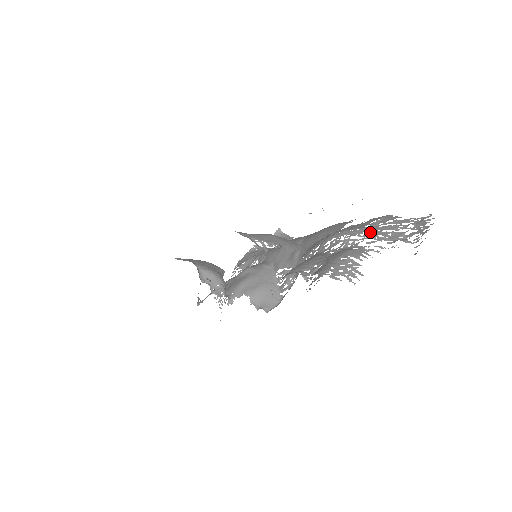
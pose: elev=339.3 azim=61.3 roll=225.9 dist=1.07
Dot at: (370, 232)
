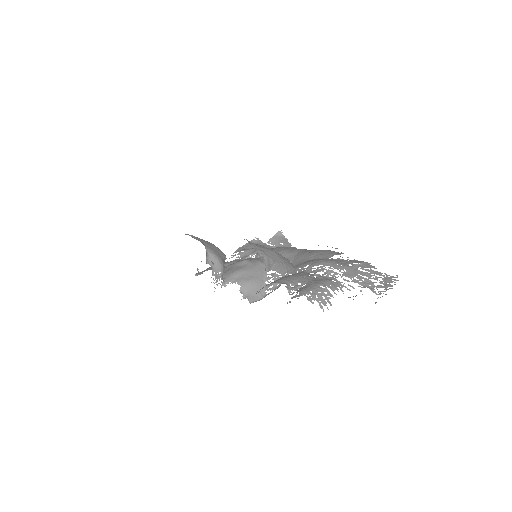
Dot at: (350, 272)
